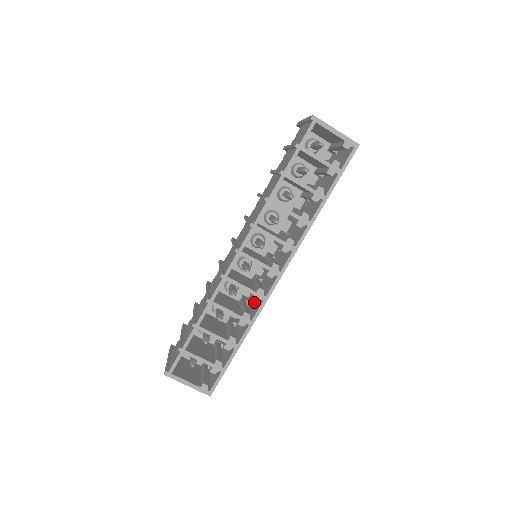
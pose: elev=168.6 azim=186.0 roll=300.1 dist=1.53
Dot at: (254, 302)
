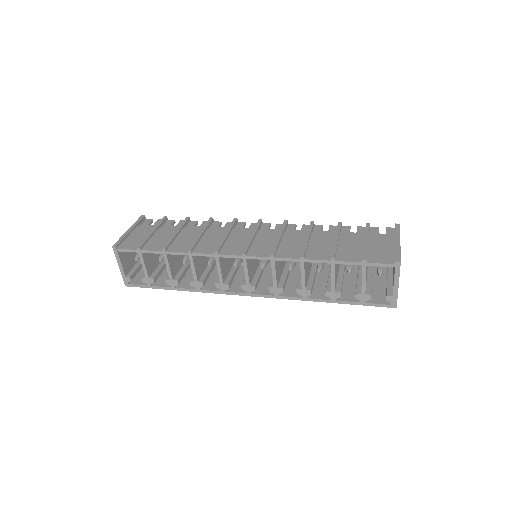
Dot at: occluded
